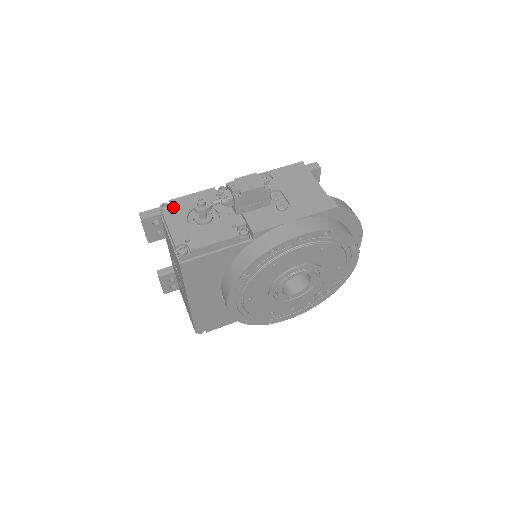
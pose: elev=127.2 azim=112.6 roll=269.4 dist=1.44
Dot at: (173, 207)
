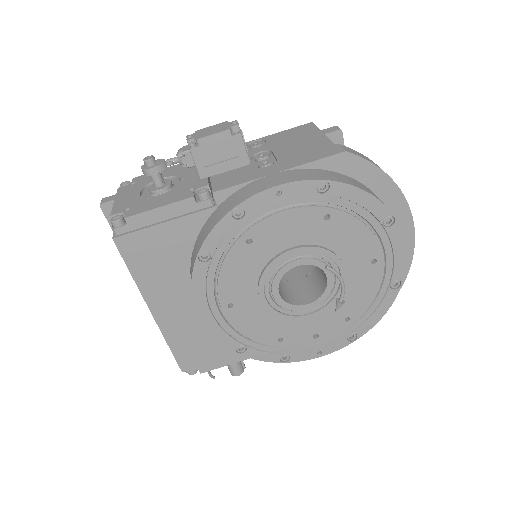
Dot at: (134, 184)
